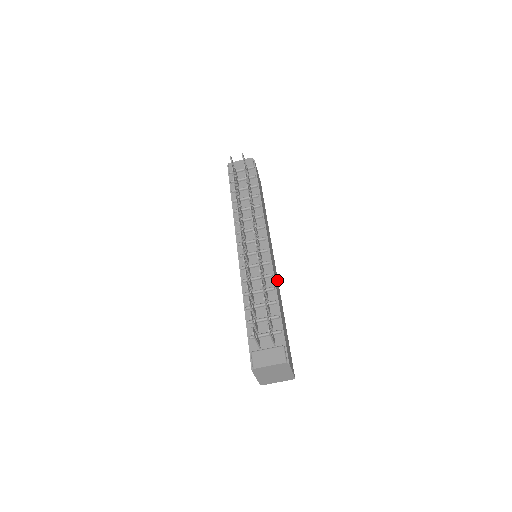
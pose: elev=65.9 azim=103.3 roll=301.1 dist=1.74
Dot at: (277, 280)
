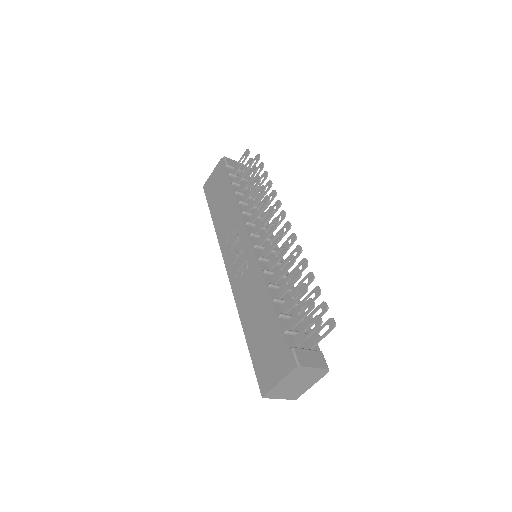
Dot at: occluded
